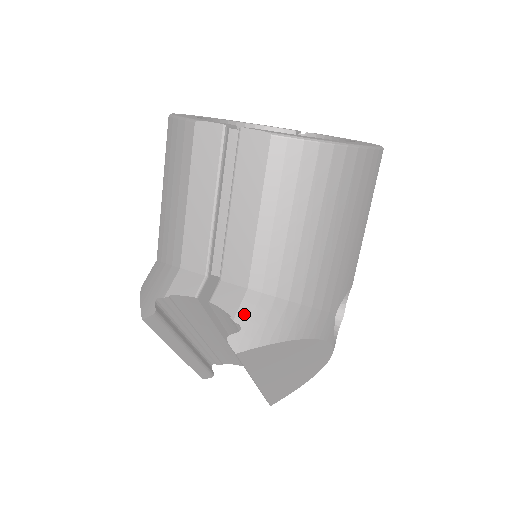
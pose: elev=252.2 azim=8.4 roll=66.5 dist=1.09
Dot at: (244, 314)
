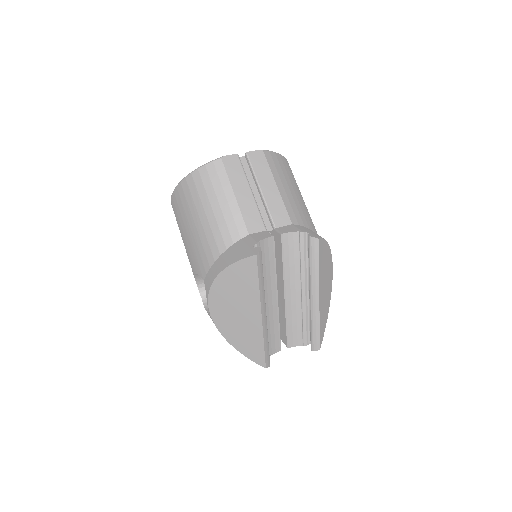
Dot at: (303, 230)
